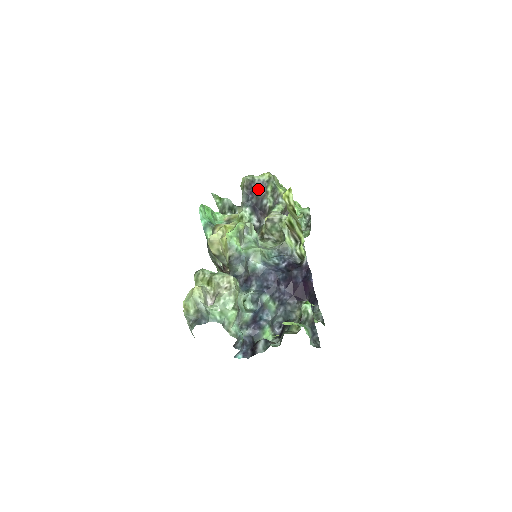
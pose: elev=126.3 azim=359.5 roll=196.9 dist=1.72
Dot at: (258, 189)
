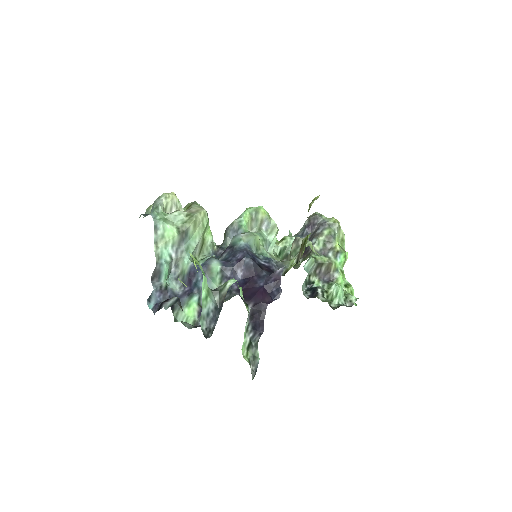
Dot at: (317, 227)
